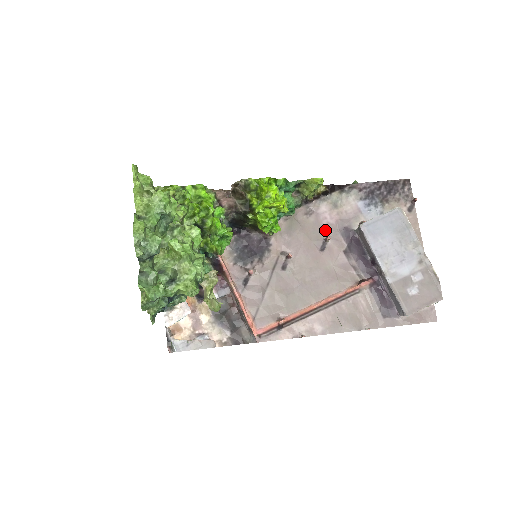
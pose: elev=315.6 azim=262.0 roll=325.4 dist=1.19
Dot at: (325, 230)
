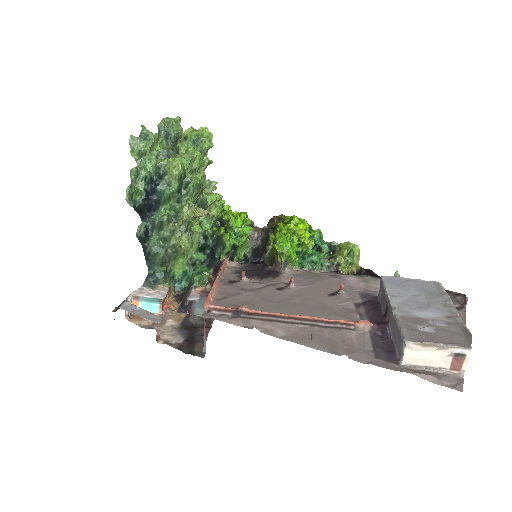
Dot at: (344, 288)
